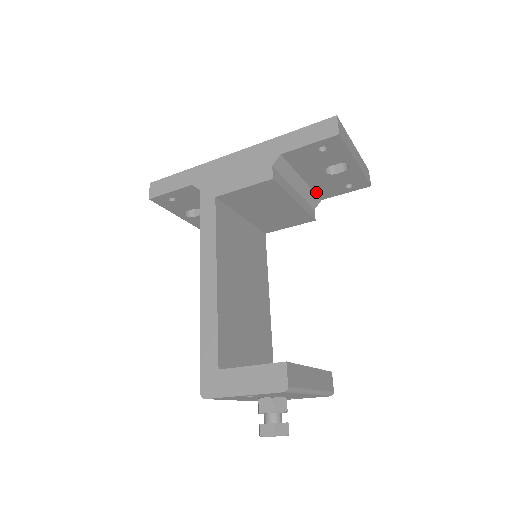
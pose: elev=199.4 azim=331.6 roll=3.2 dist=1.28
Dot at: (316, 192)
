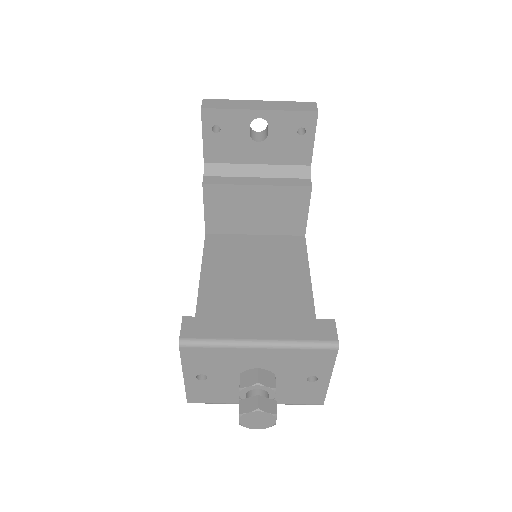
Dot at: (291, 164)
